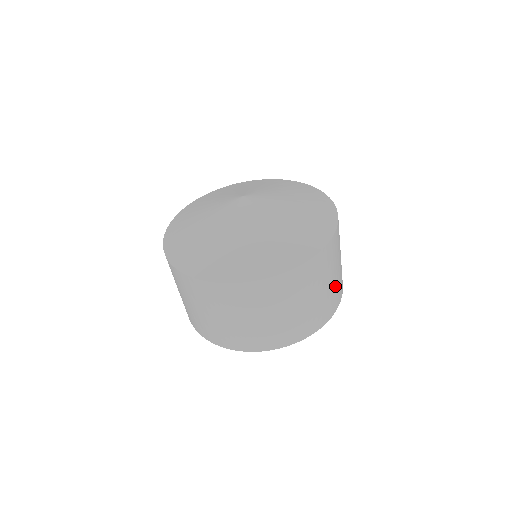
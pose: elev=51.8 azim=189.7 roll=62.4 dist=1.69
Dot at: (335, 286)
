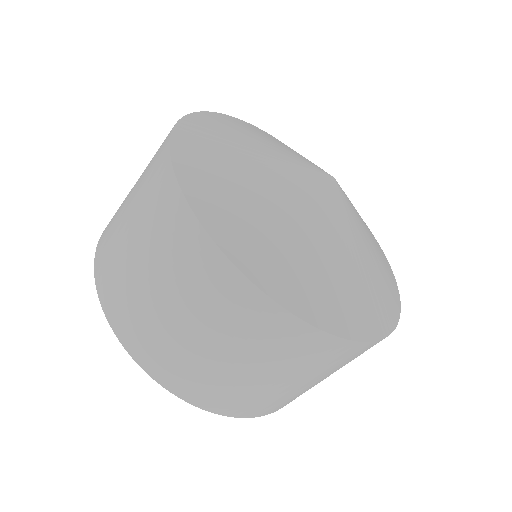
Dot at: (313, 386)
